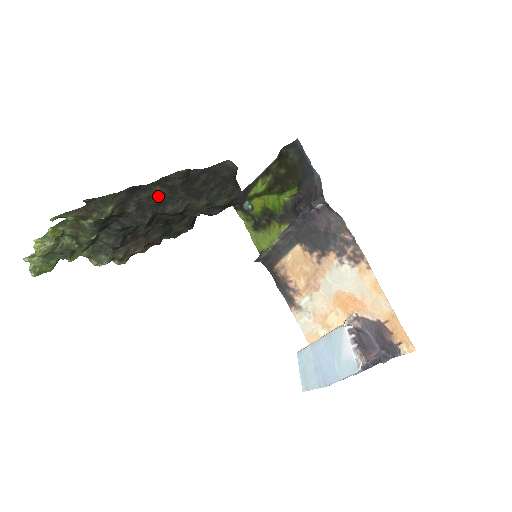
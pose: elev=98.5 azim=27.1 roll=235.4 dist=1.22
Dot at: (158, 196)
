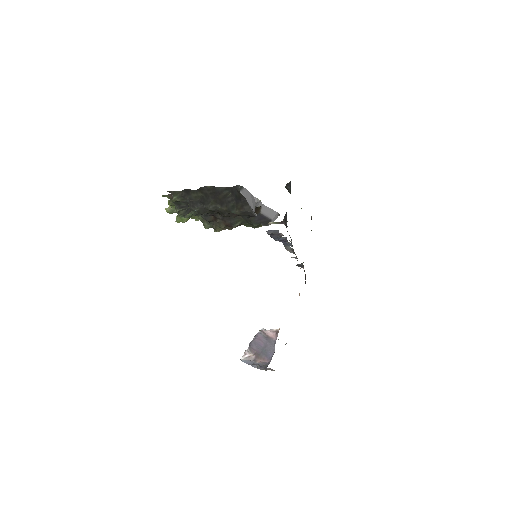
Dot at: (201, 198)
